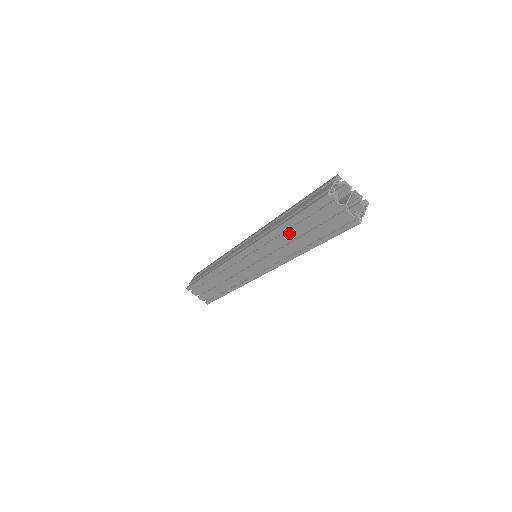
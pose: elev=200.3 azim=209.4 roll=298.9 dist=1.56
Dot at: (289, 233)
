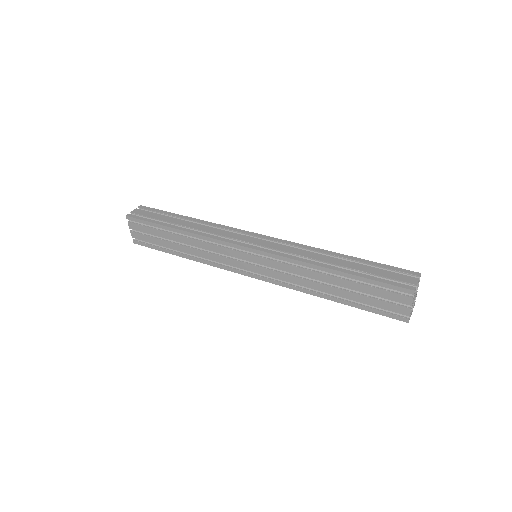
Dot at: (333, 279)
